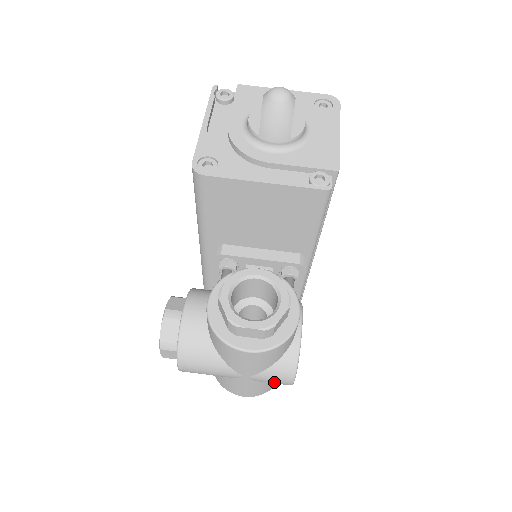
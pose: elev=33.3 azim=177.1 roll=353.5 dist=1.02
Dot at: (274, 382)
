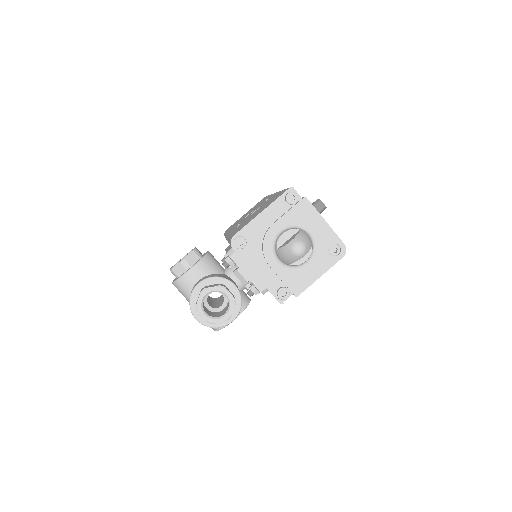
Dot at: occluded
